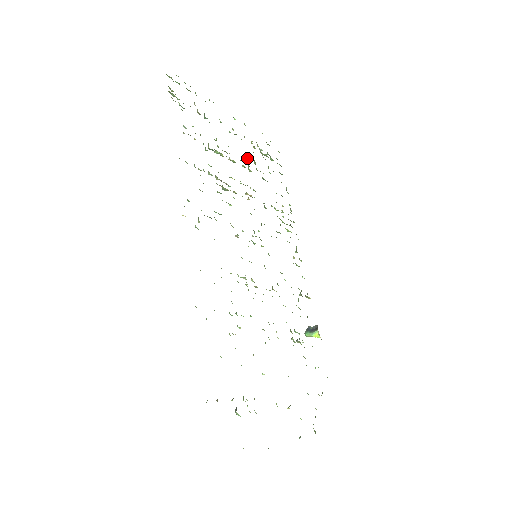
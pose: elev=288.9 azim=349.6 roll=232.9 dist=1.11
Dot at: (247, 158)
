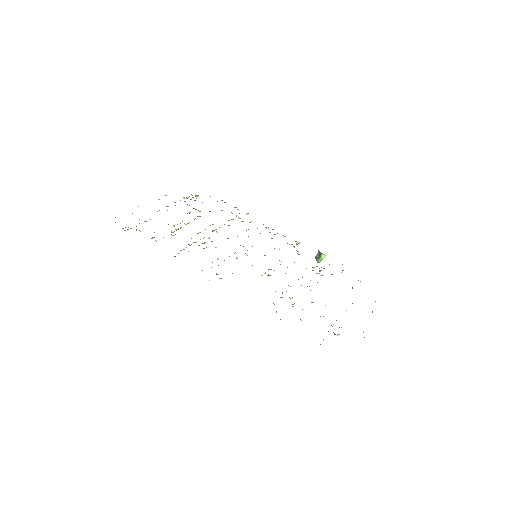
Dot at: (190, 212)
